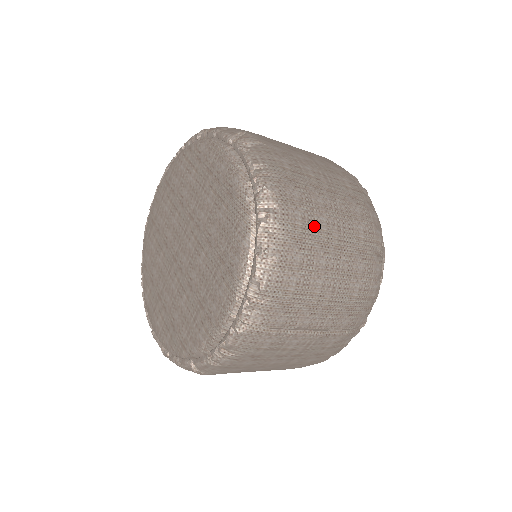
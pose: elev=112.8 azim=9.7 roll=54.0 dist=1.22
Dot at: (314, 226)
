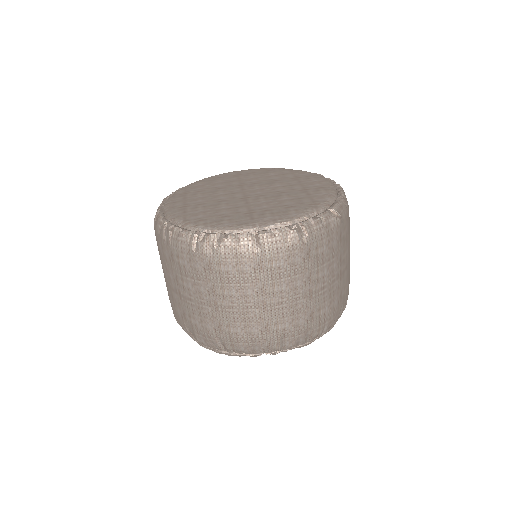
Dot at: occluded
